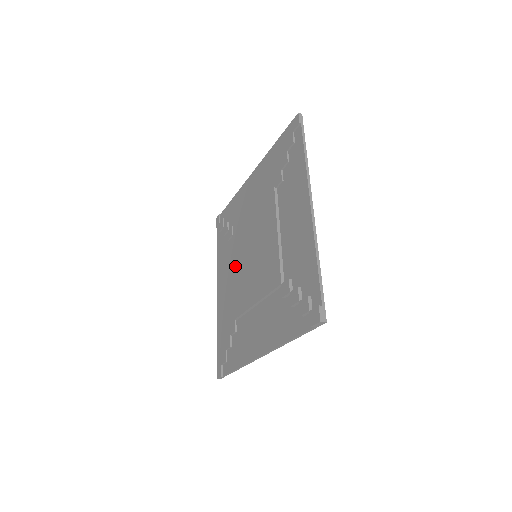
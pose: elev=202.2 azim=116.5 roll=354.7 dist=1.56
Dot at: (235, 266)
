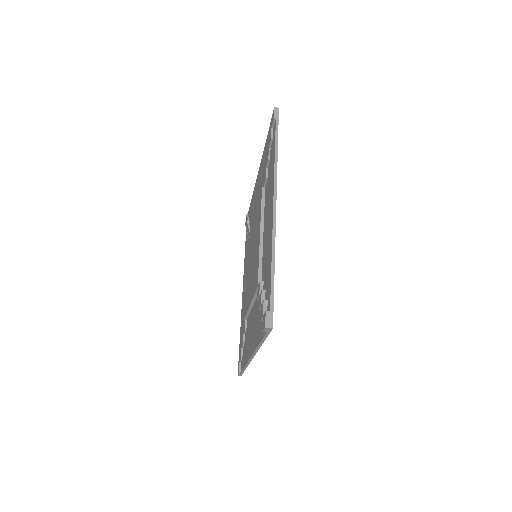
Dot at: (247, 266)
